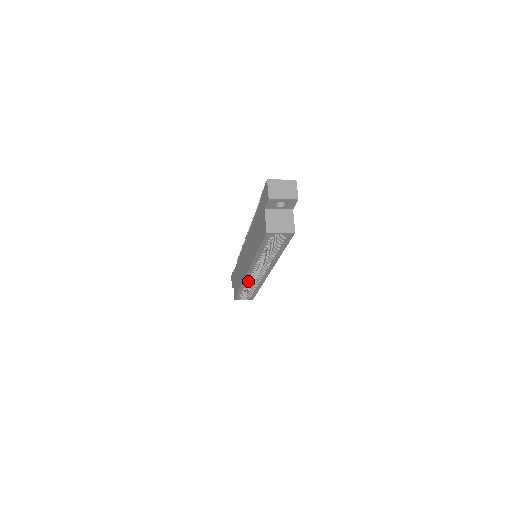
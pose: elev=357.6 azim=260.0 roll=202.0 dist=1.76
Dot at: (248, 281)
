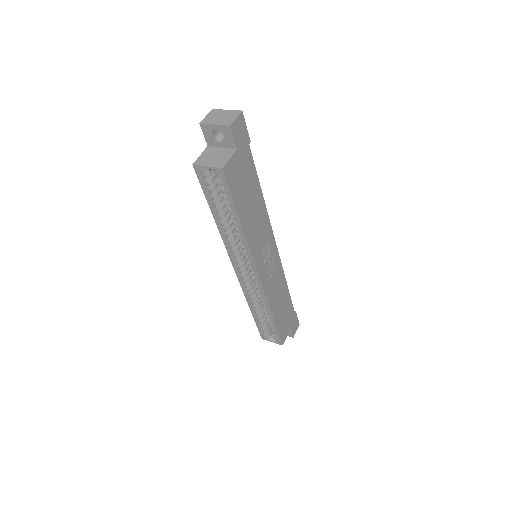
Dot at: (248, 291)
